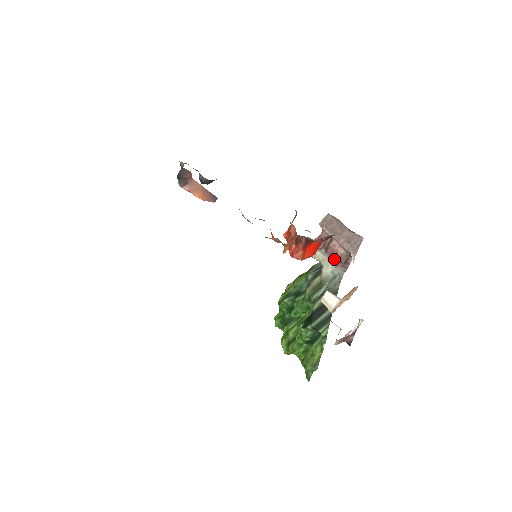
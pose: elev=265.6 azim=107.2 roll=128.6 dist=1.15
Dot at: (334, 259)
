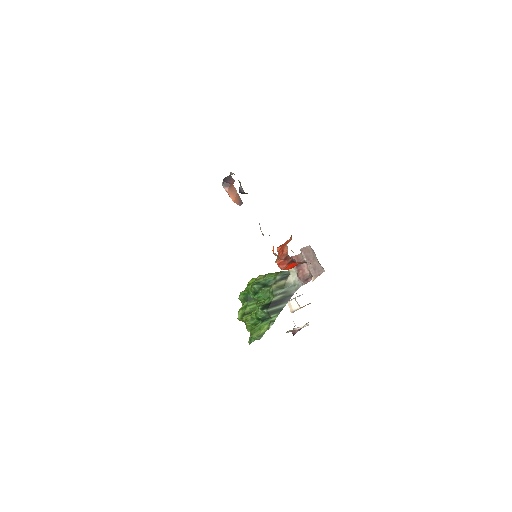
Dot at: (300, 274)
